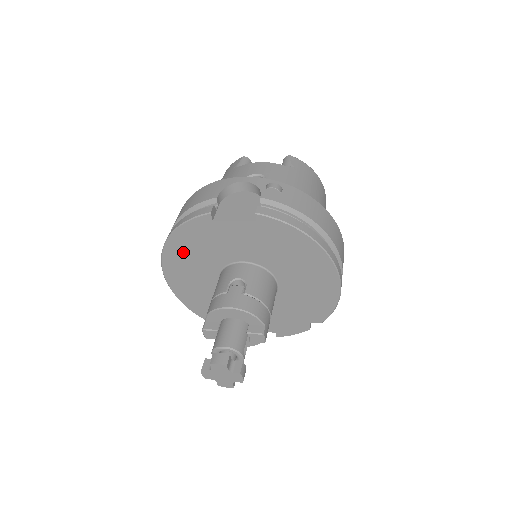
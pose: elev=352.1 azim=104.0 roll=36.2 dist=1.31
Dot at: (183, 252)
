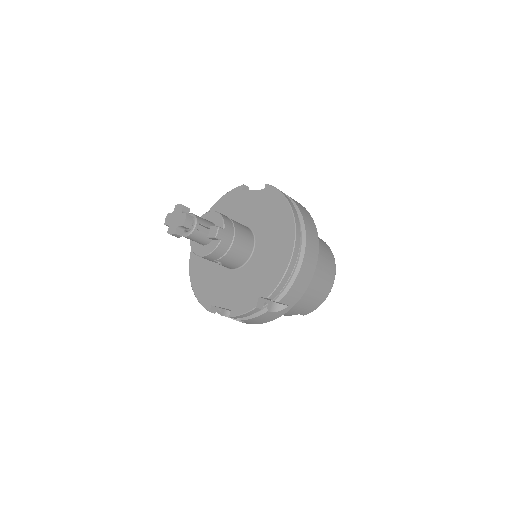
Dot at: occluded
